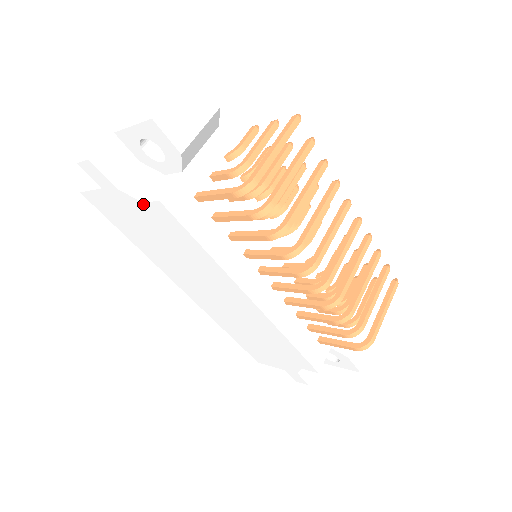
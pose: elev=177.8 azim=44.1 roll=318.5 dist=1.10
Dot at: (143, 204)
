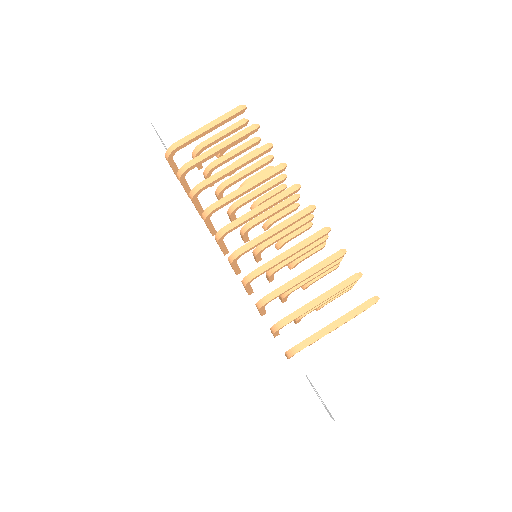
Dot at: occluded
